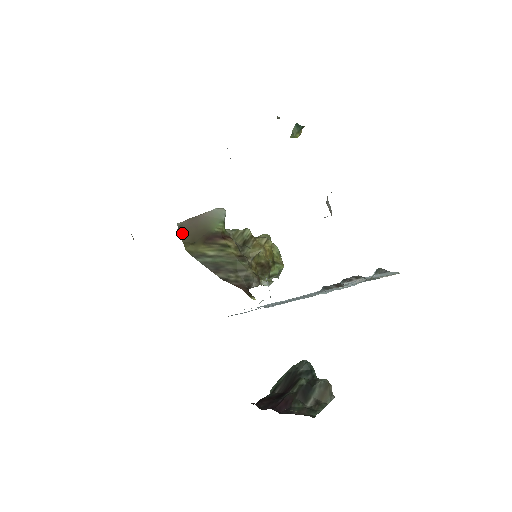
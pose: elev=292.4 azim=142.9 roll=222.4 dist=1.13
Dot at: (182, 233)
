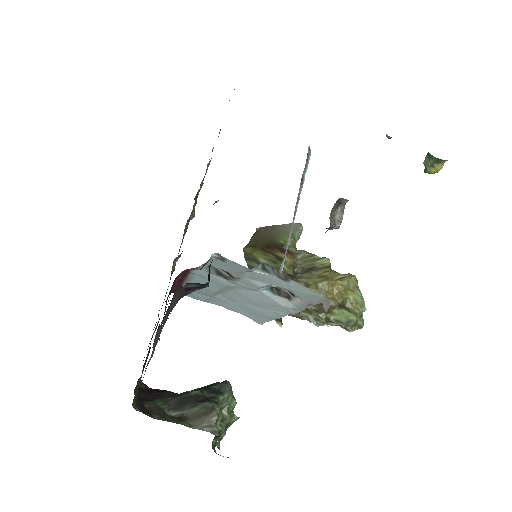
Dot at: (253, 236)
